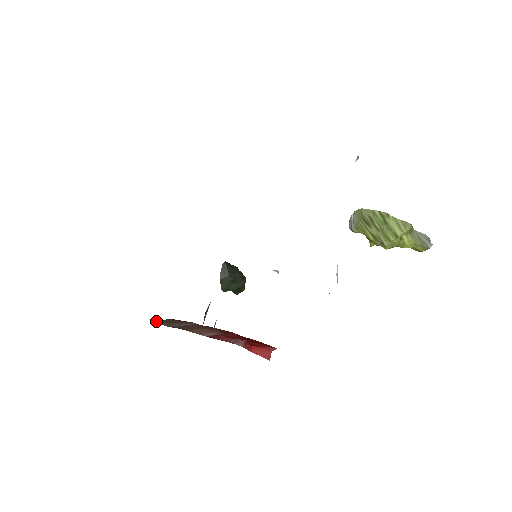
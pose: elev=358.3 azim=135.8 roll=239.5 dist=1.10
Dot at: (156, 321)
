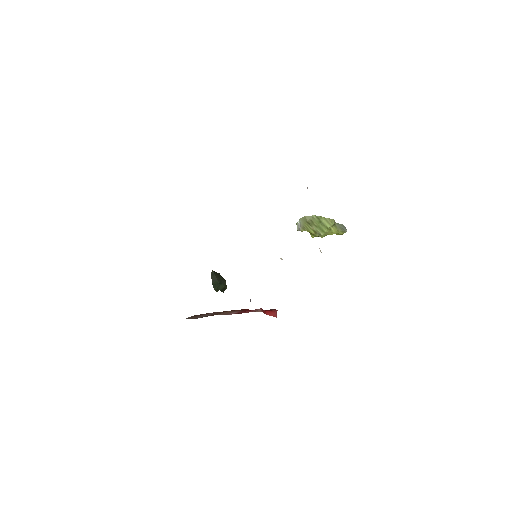
Dot at: (186, 318)
